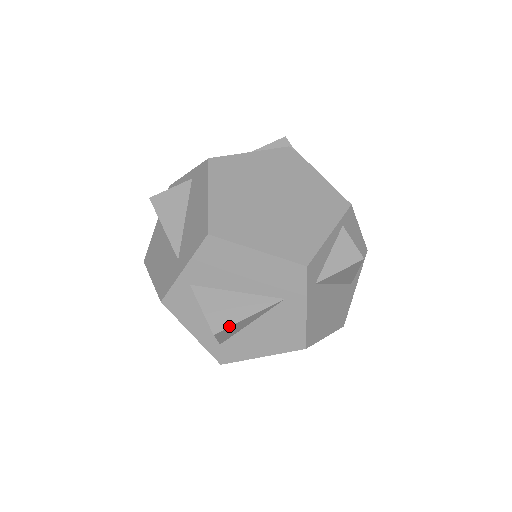
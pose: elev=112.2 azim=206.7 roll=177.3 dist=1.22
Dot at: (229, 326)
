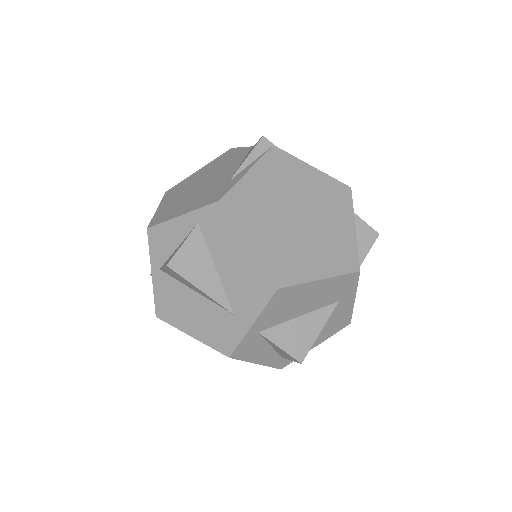
Dot at: (309, 349)
